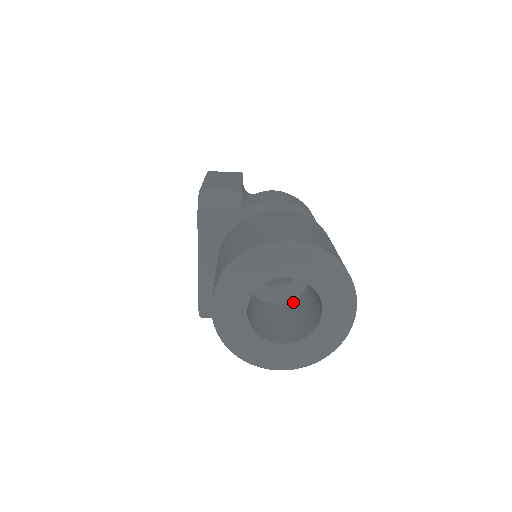
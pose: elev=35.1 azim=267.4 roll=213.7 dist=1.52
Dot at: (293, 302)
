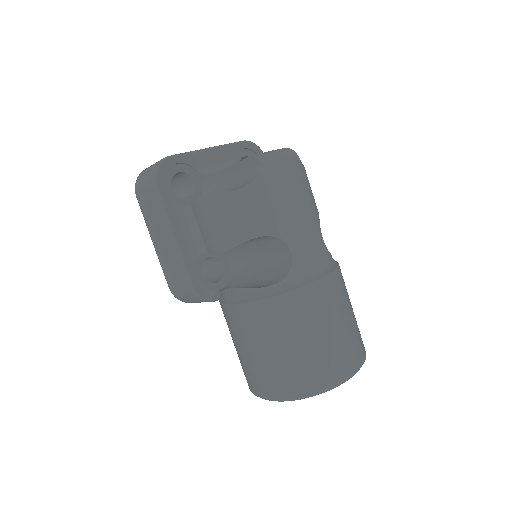
Dot at: occluded
